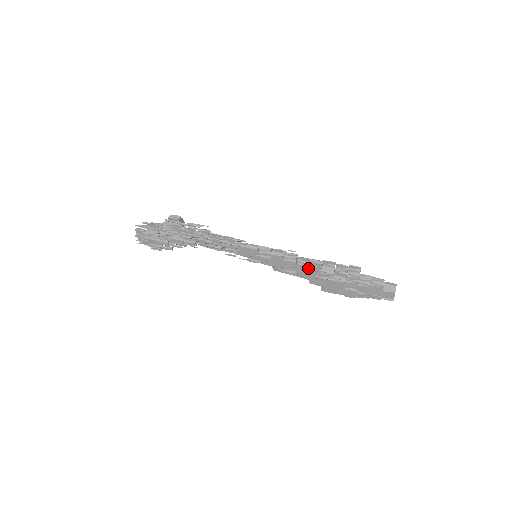
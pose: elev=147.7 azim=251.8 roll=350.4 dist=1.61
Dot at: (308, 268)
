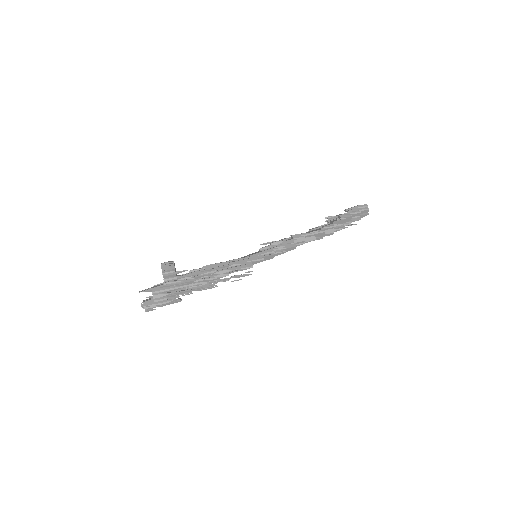
Dot at: occluded
